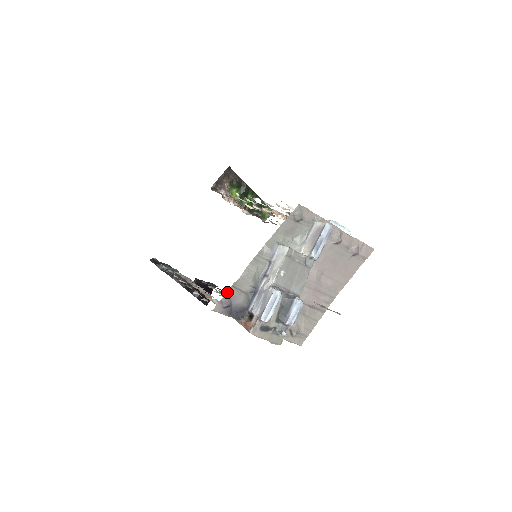
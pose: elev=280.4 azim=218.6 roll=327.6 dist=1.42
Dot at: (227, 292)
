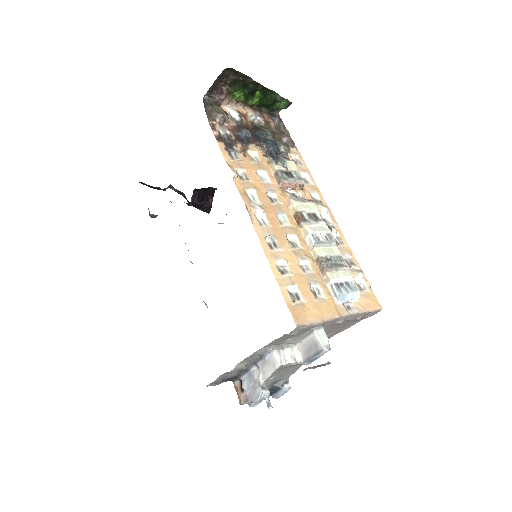
Dot at: (218, 377)
